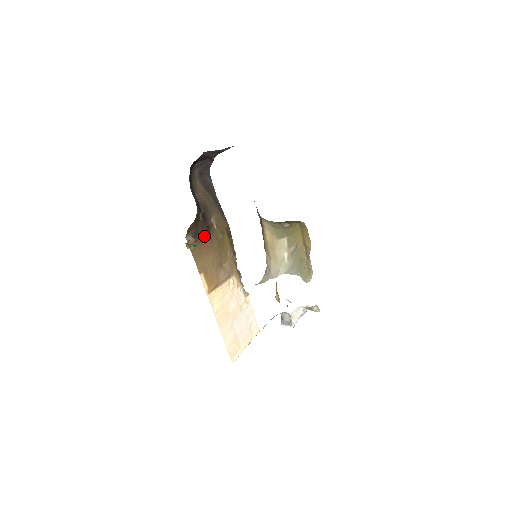
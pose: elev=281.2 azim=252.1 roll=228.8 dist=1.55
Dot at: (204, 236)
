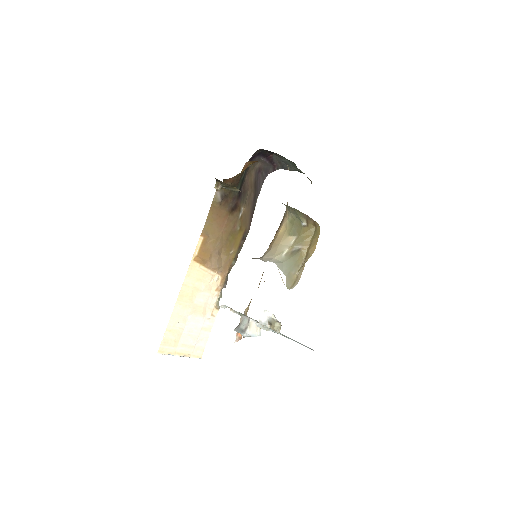
Dot at: (228, 209)
